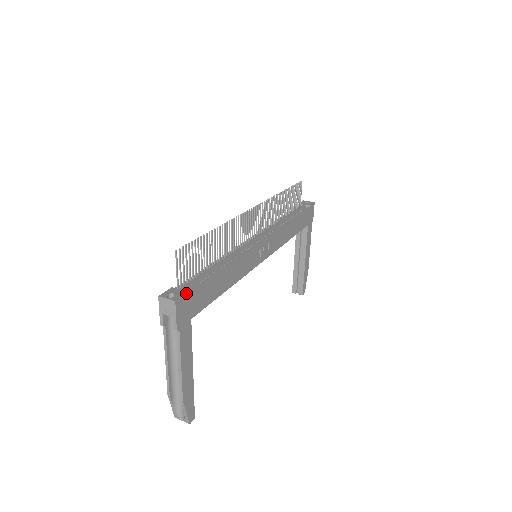
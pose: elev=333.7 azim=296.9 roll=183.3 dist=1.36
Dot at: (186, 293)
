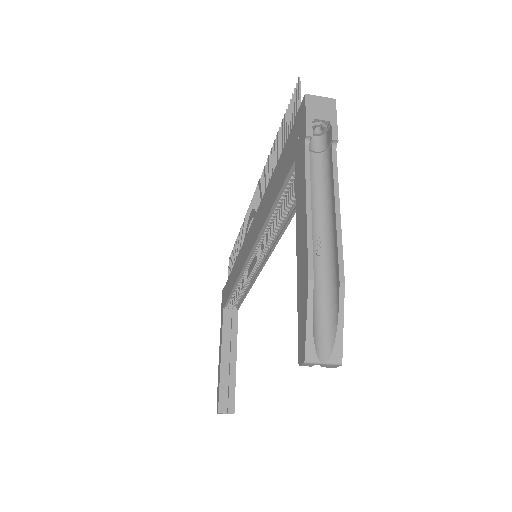
Dot at: occluded
